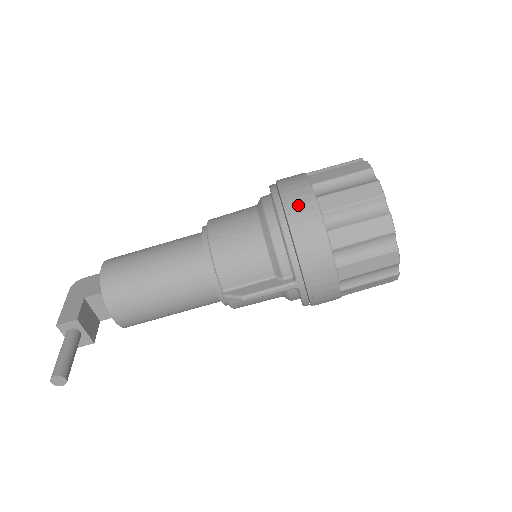
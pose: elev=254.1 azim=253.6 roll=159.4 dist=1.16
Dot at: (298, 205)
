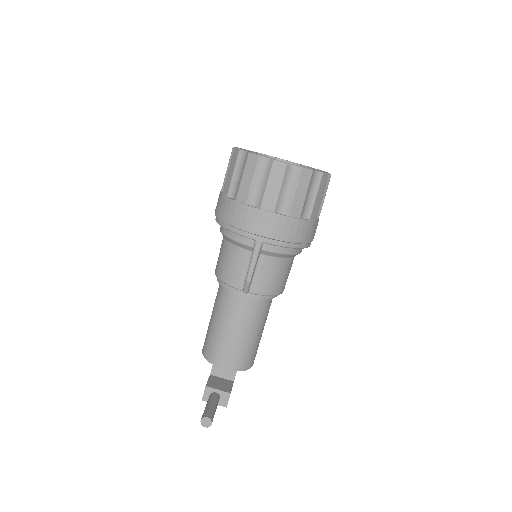
Dot at: (218, 207)
